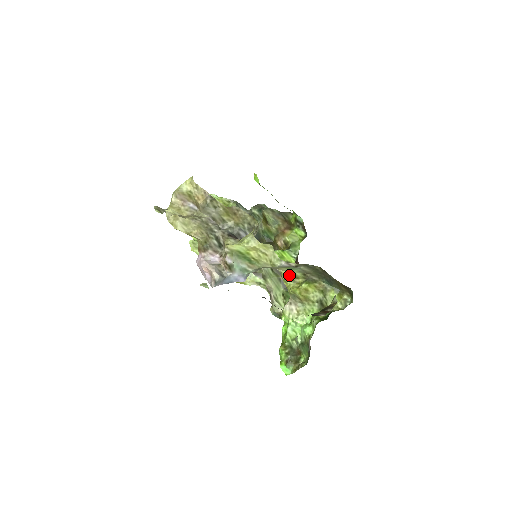
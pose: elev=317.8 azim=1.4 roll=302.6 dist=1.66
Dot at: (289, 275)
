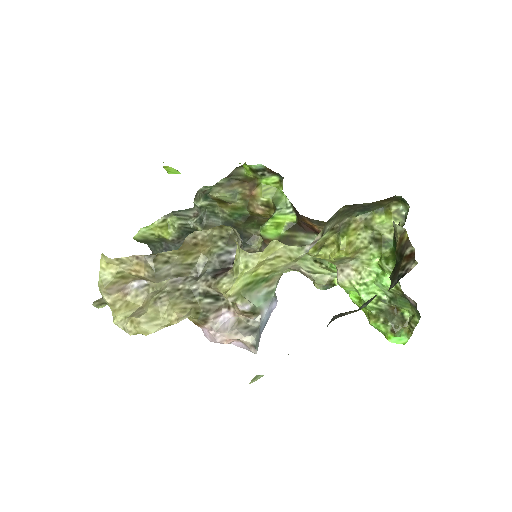
Dot at: (316, 246)
